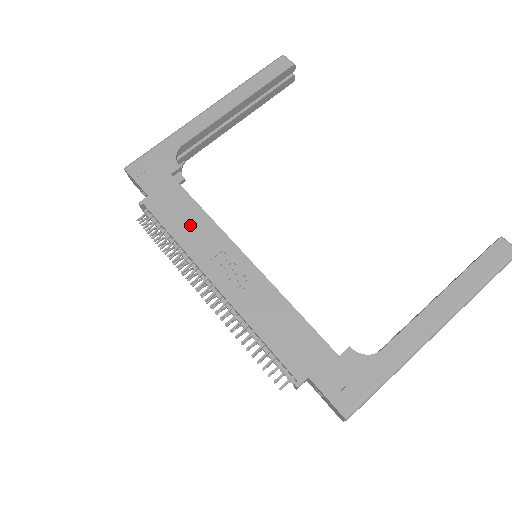
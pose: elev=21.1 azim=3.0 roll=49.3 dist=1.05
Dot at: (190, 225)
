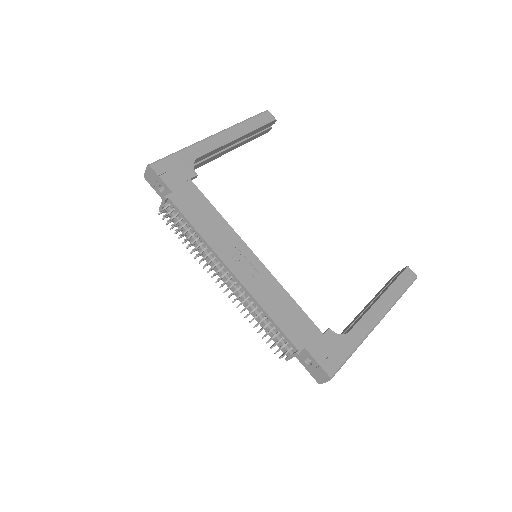
Dot at: (209, 223)
